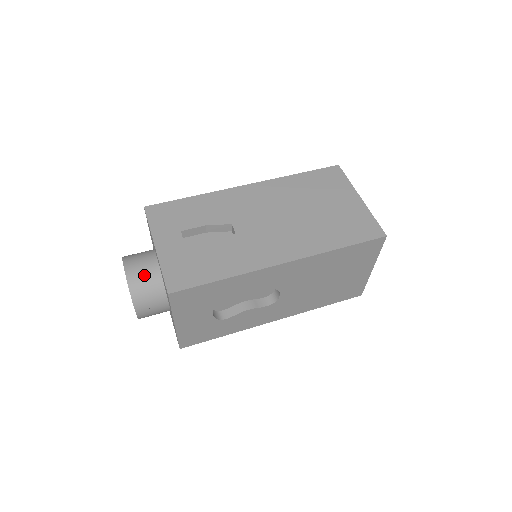
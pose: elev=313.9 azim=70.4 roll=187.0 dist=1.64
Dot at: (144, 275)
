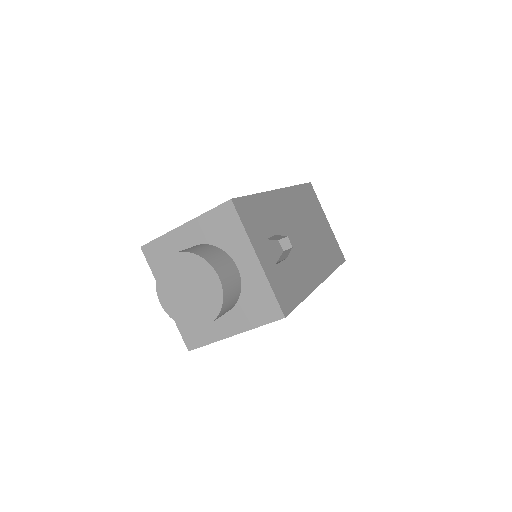
Dot at: (232, 285)
